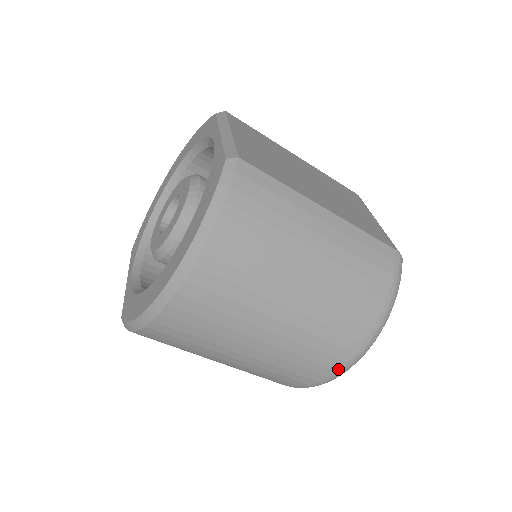
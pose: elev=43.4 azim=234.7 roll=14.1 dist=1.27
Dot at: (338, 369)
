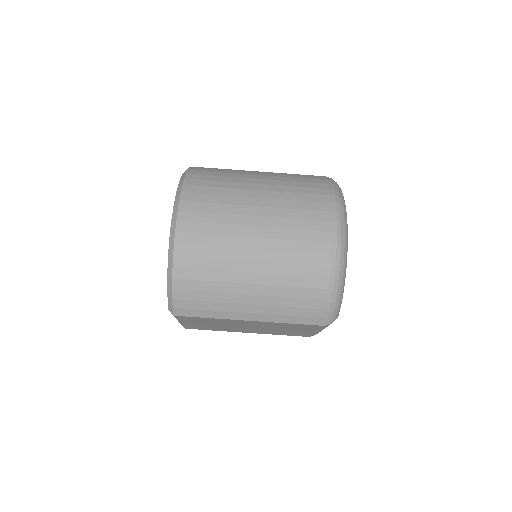
Dot at: (331, 241)
